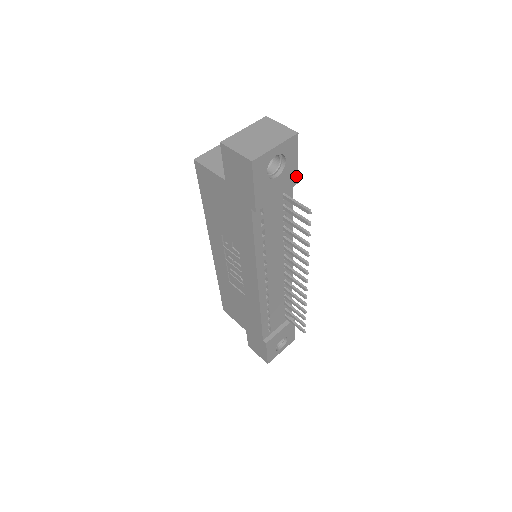
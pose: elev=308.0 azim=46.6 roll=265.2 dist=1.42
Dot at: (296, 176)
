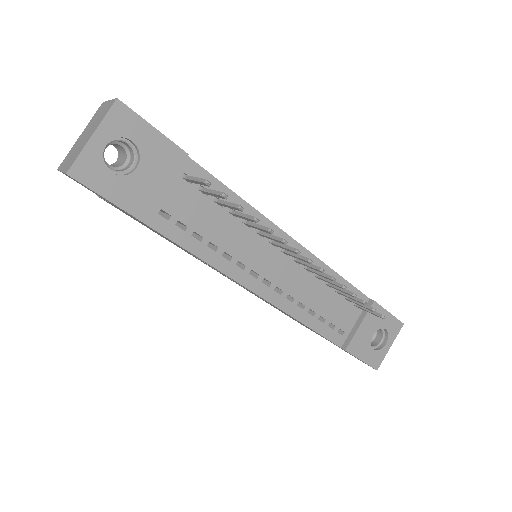
Dot at: (175, 148)
